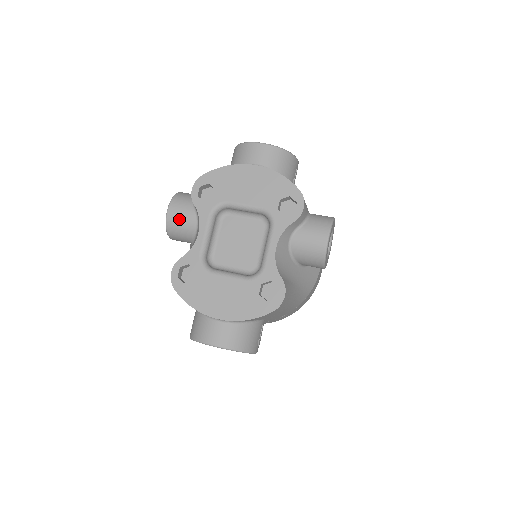
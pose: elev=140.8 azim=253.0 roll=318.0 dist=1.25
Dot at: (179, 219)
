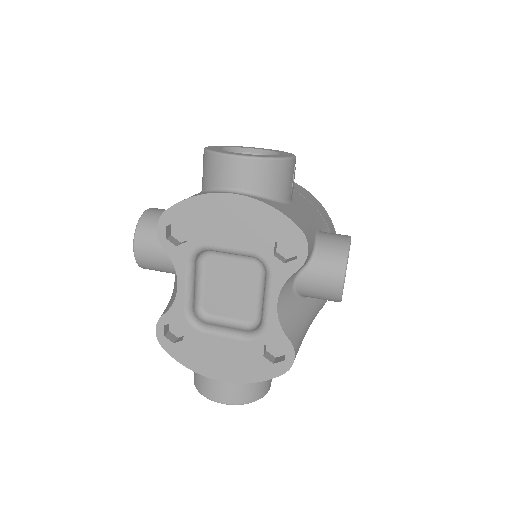
Dot at: (151, 258)
